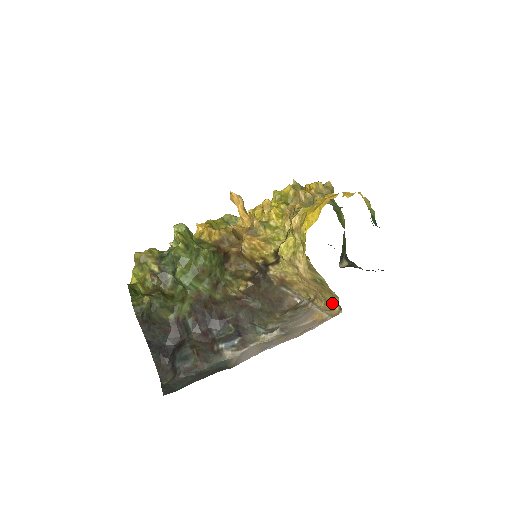
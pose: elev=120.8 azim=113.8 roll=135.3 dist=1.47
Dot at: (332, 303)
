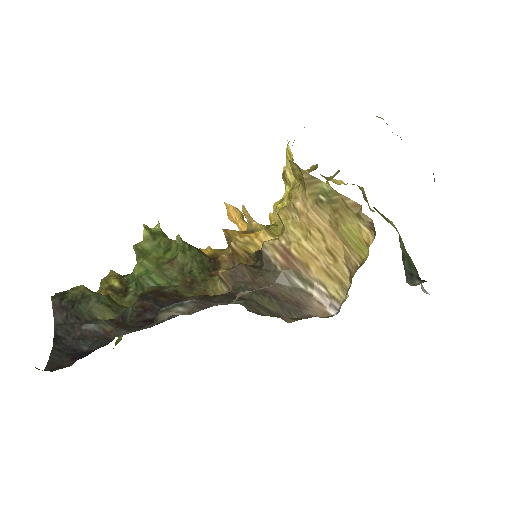
Dot at: (362, 237)
